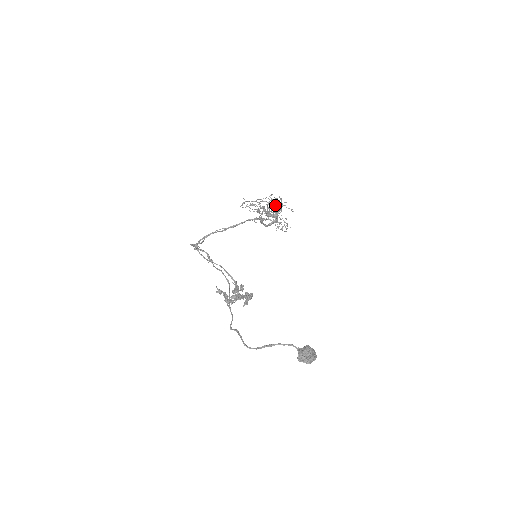
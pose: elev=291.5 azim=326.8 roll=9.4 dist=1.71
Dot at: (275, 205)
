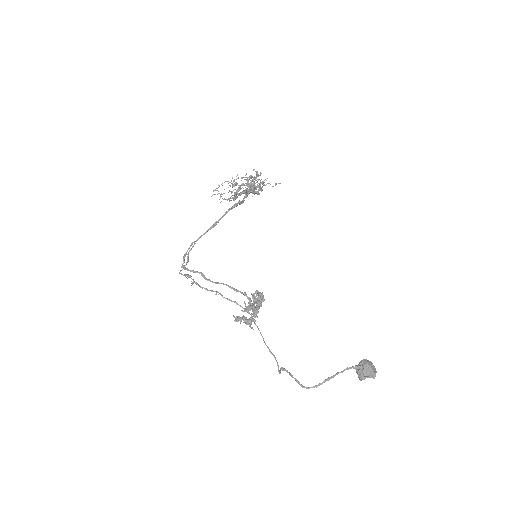
Dot at: occluded
